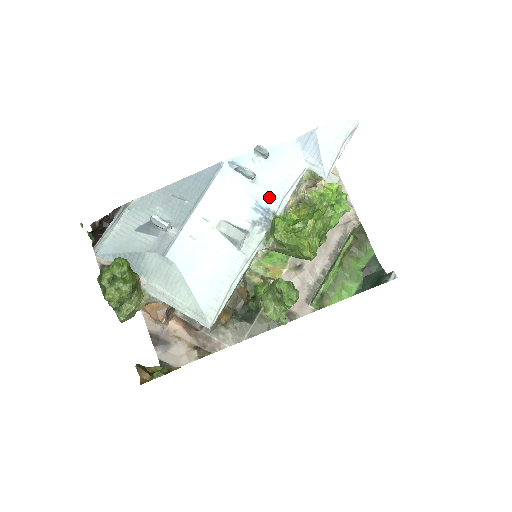
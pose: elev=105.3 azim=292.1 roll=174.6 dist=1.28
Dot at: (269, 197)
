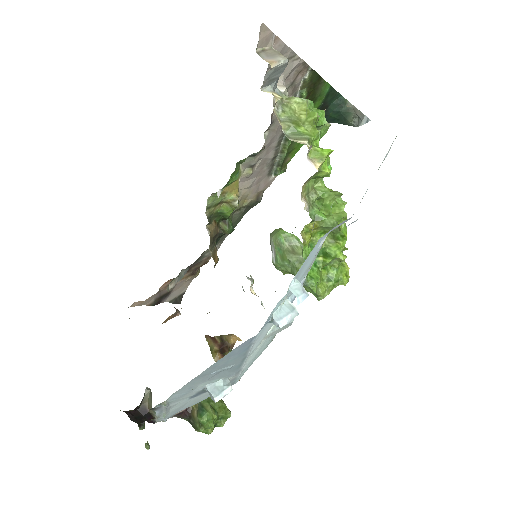
Dot at: occluded
